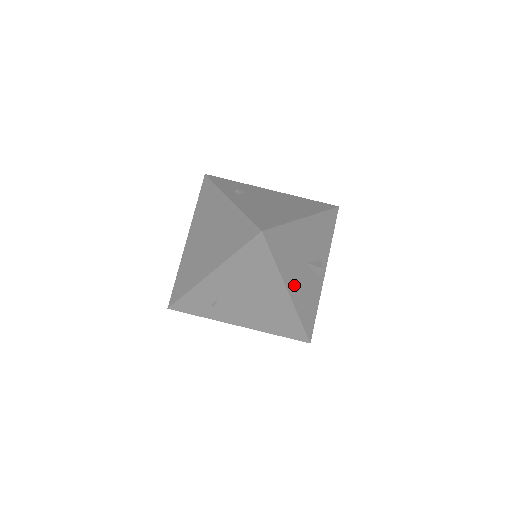
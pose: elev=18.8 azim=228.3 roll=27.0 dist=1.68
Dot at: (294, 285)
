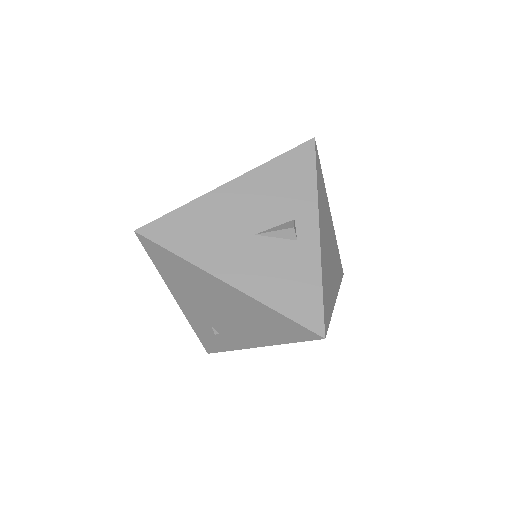
Dot at: (237, 270)
